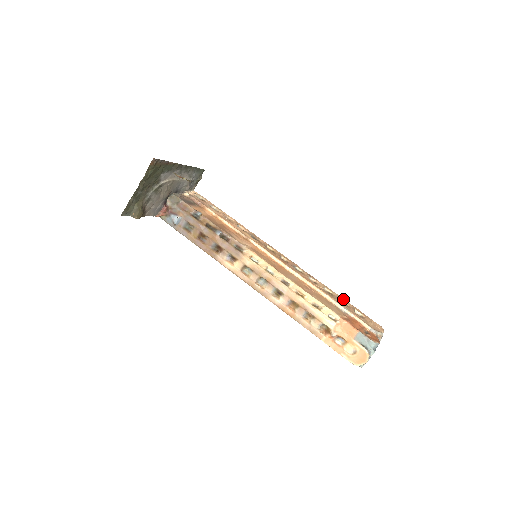
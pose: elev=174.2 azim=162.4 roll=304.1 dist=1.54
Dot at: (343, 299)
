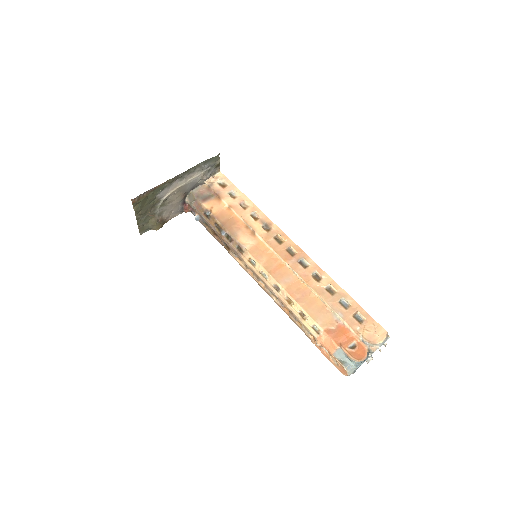
Dot at: (347, 298)
